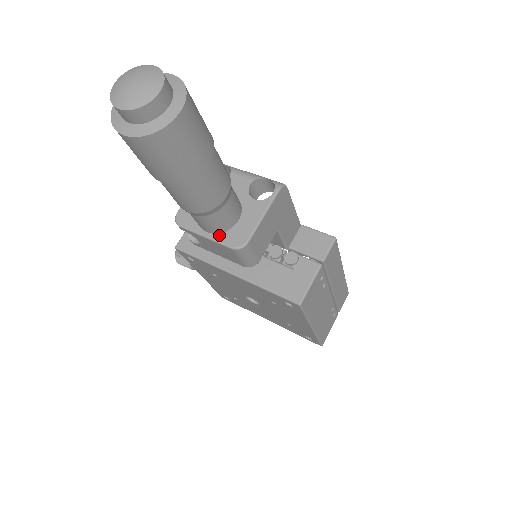
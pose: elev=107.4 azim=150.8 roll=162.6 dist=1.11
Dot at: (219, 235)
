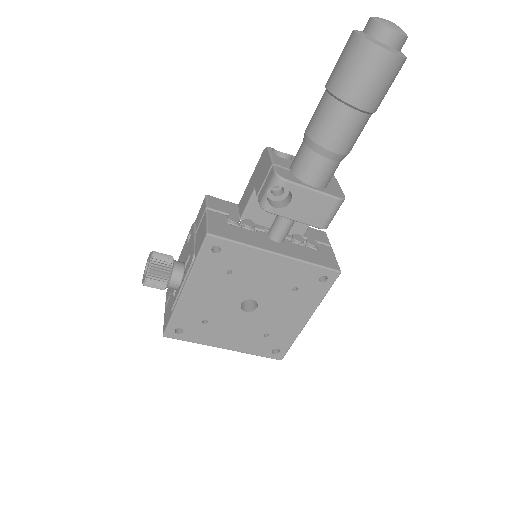
Dot at: (323, 189)
